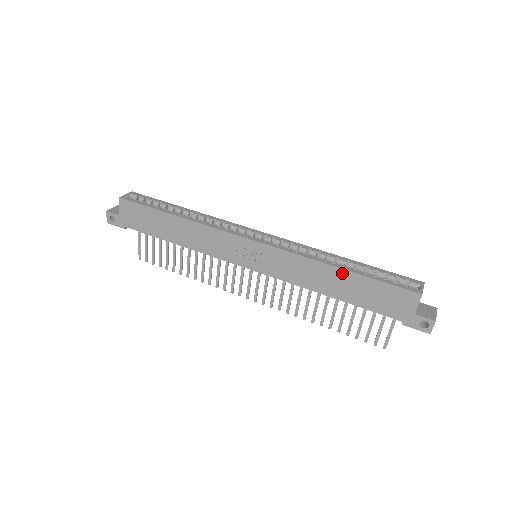
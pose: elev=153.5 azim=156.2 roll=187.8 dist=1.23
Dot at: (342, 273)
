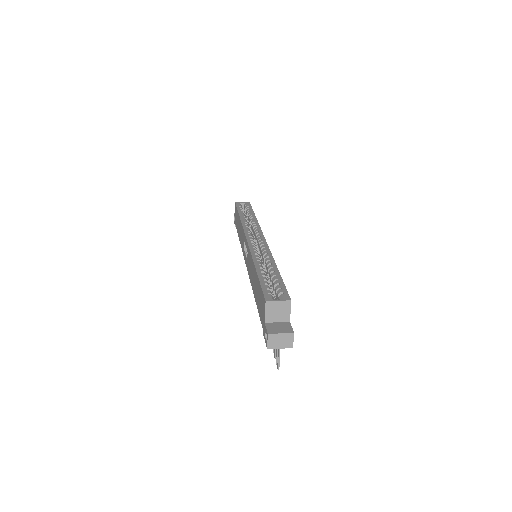
Dot at: (255, 272)
